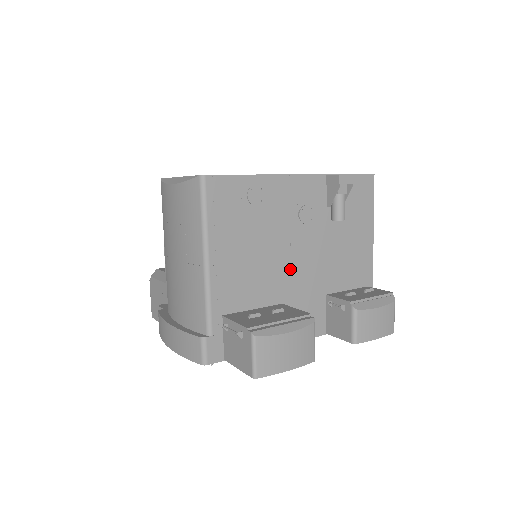
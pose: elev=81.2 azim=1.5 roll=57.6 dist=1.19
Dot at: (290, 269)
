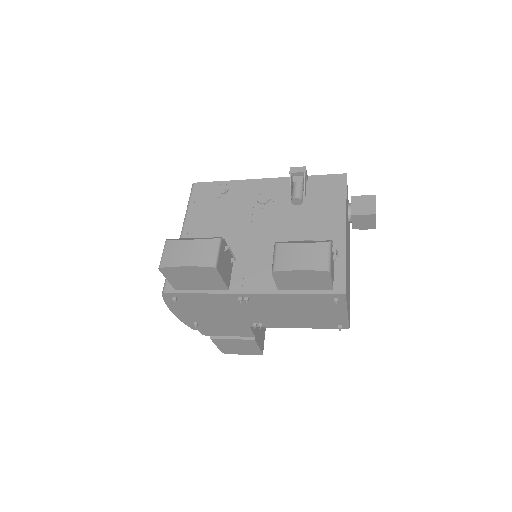
Dot at: (249, 237)
